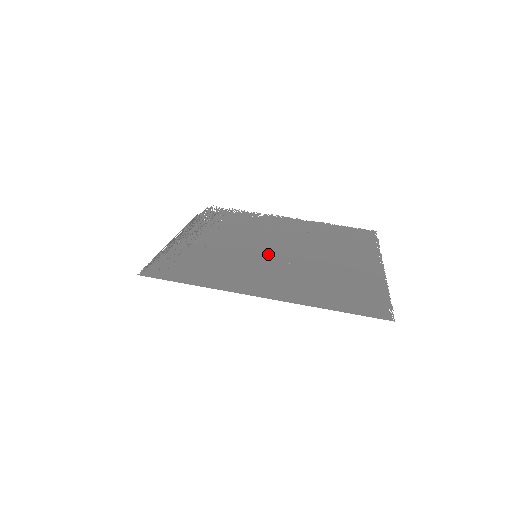
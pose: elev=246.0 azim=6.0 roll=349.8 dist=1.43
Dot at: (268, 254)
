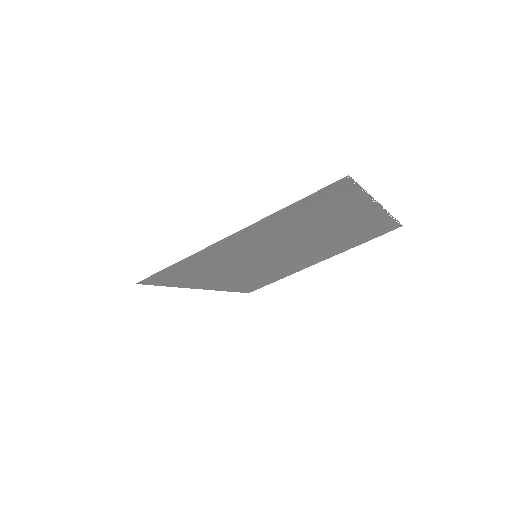
Dot at: (269, 252)
